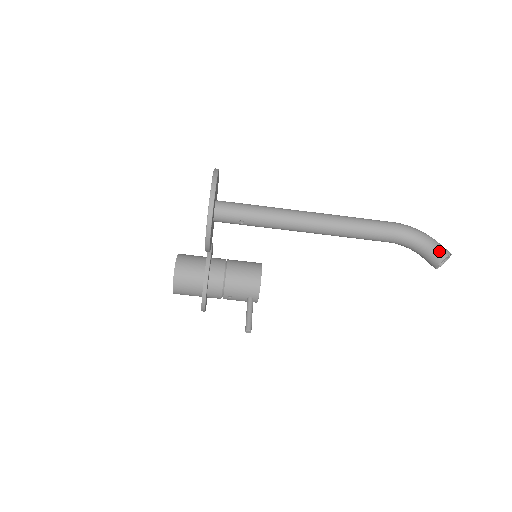
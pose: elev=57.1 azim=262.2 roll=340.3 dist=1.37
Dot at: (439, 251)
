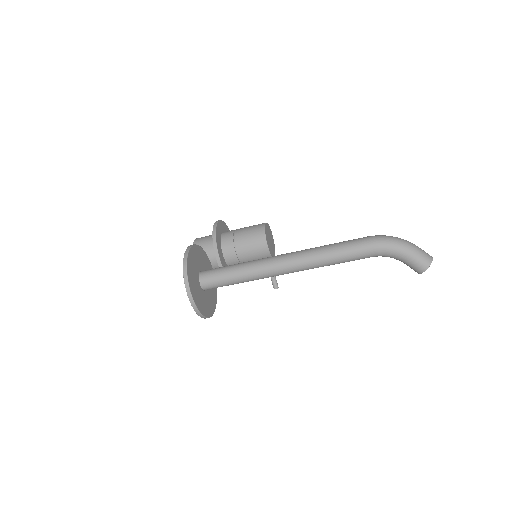
Dot at: (417, 266)
